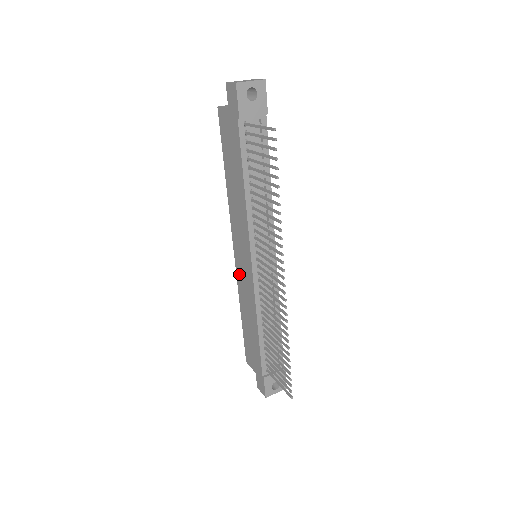
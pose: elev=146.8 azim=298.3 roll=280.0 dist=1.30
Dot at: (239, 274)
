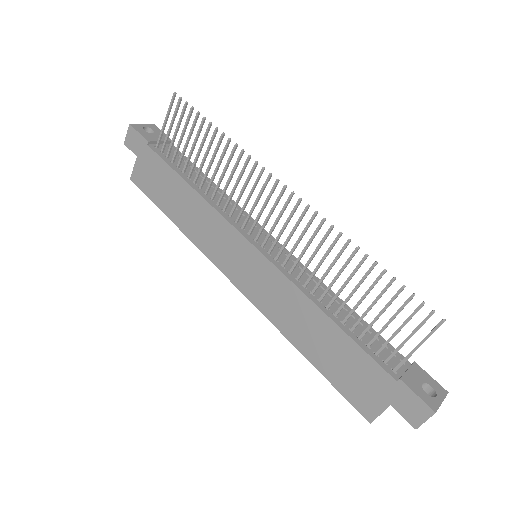
Dot at: (257, 297)
